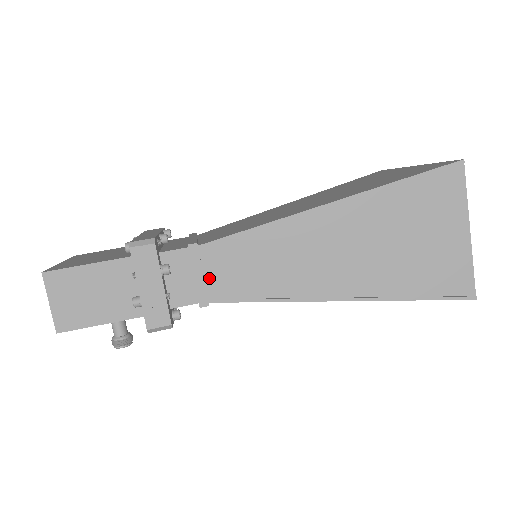
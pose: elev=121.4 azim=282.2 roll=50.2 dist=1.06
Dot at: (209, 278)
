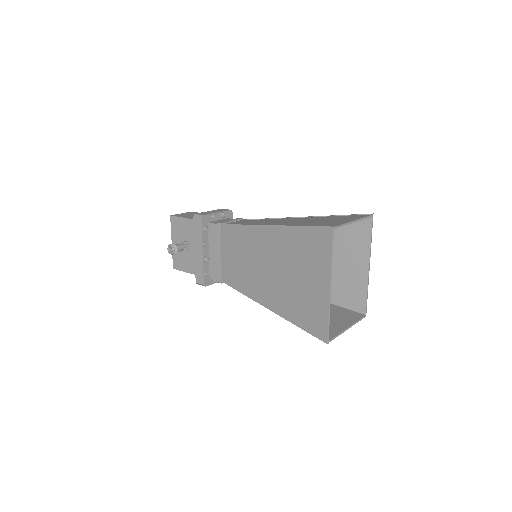
Dot at: occluded
